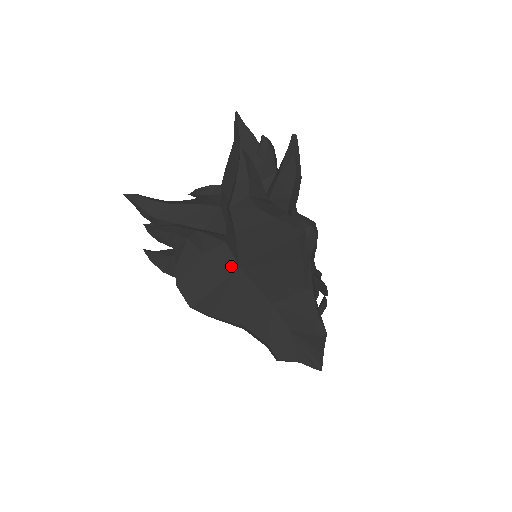
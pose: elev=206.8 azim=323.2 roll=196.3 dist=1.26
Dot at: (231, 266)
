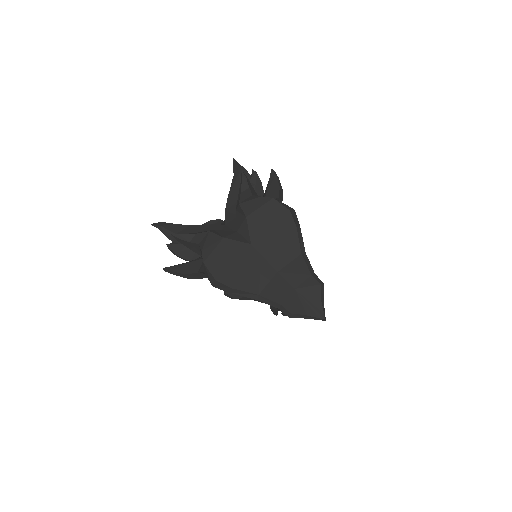
Dot at: (244, 244)
